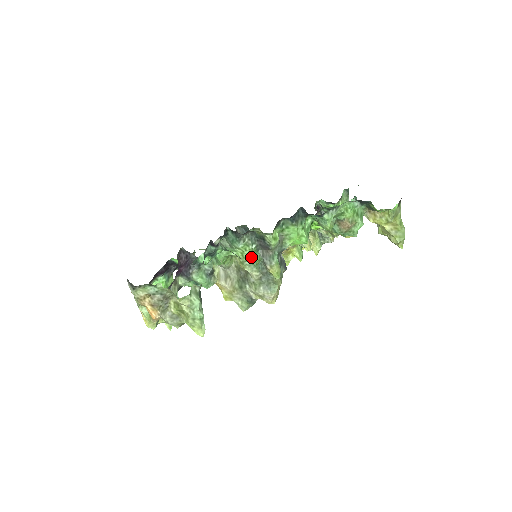
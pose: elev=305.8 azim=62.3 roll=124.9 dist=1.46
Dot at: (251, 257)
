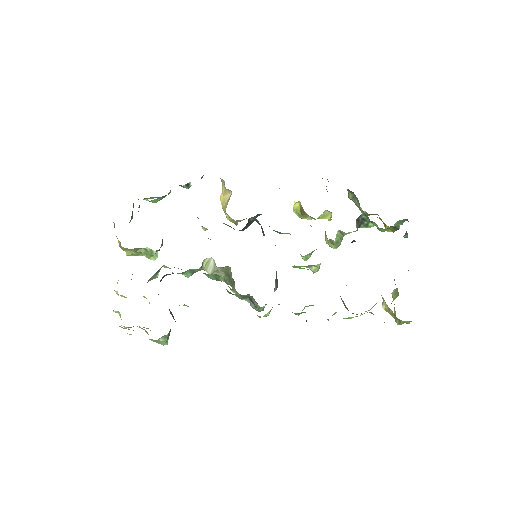
Dot at: occluded
